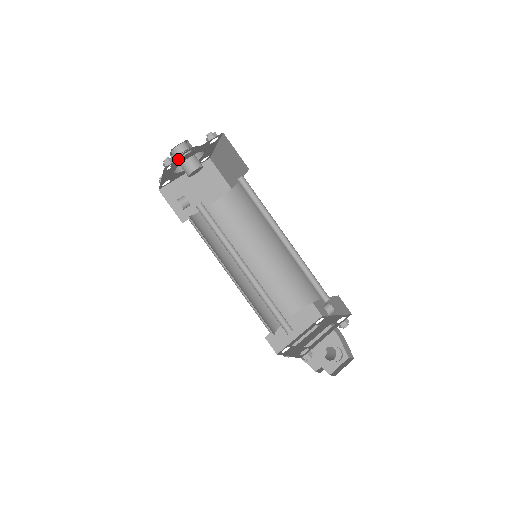
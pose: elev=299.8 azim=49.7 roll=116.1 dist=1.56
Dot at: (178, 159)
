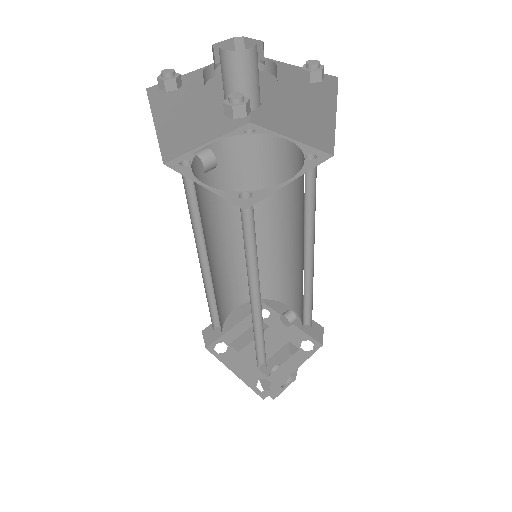
Dot at: occluded
